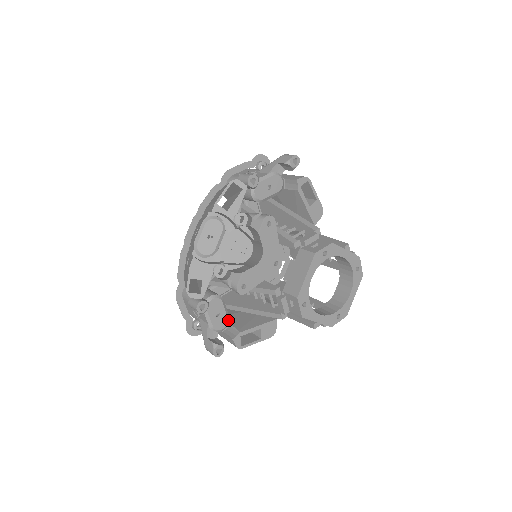
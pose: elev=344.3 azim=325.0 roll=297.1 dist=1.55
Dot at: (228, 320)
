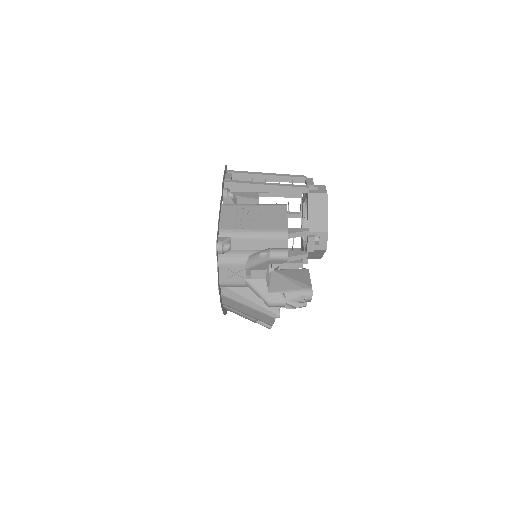
Dot at: occluded
